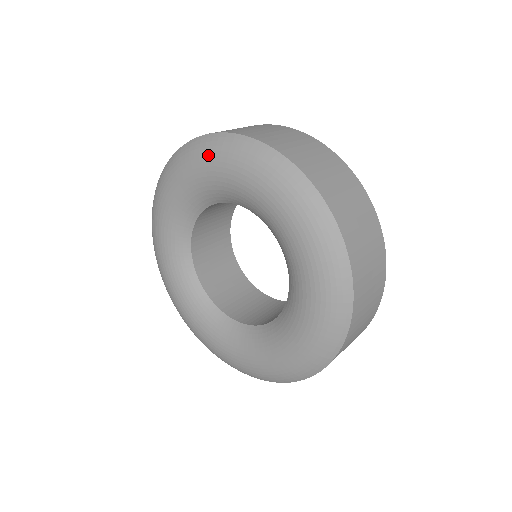
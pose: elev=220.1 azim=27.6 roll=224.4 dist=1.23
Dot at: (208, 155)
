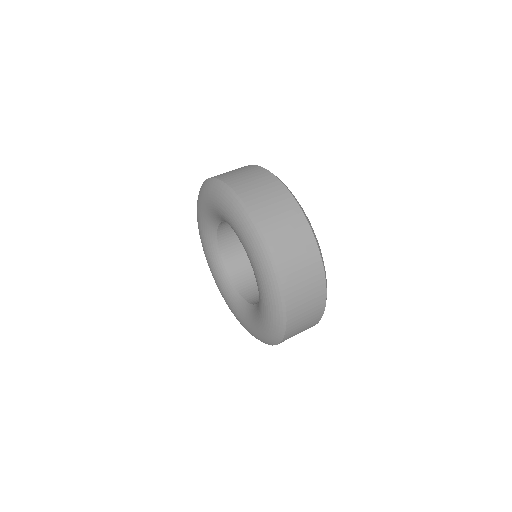
Dot at: (203, 194)
